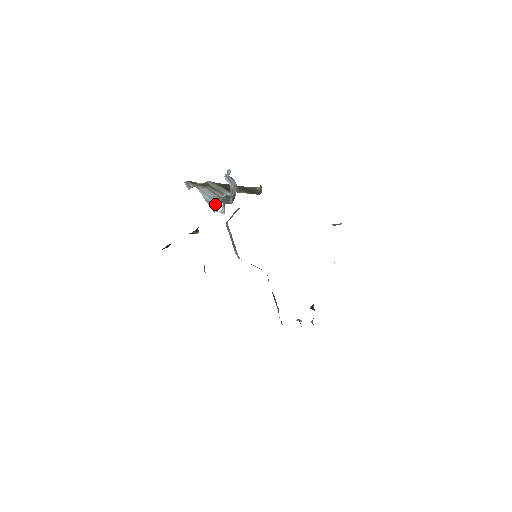
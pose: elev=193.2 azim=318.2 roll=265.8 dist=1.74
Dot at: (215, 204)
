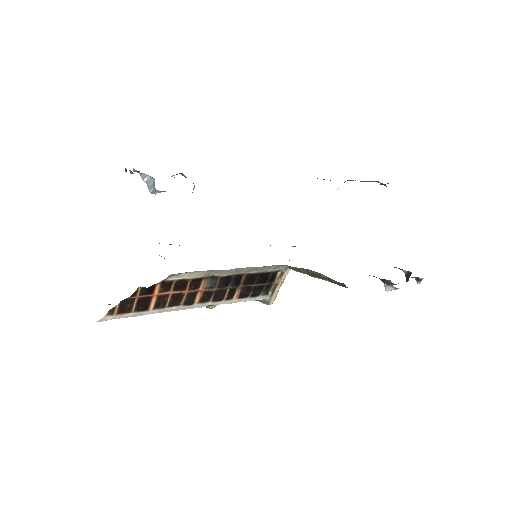
Dot at: occluded
